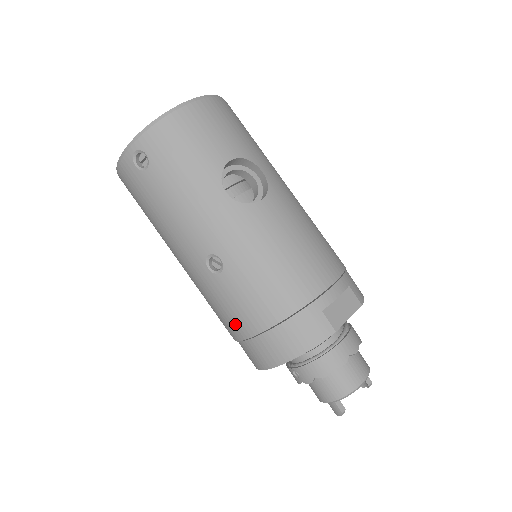
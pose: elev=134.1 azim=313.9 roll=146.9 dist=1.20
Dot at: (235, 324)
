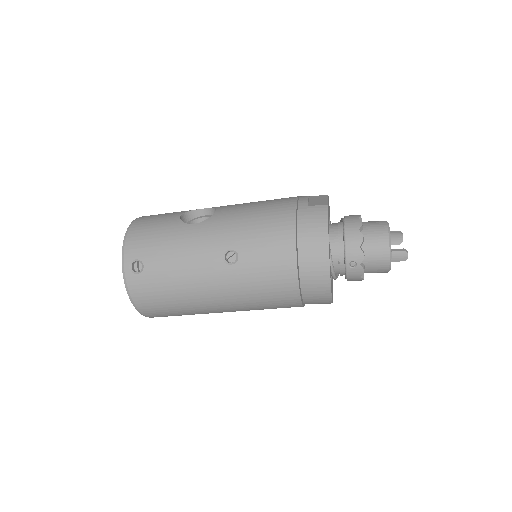
Dot at: (282, 273)
